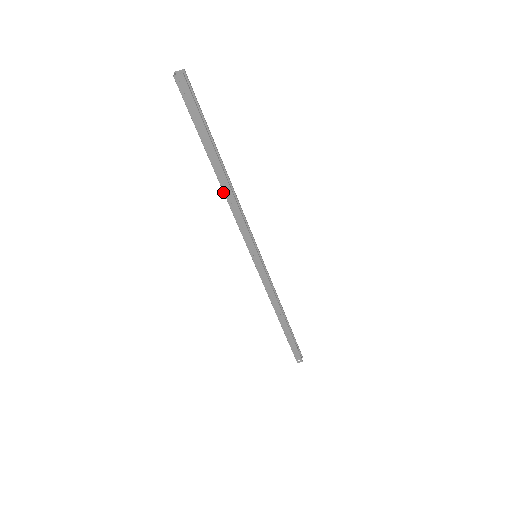
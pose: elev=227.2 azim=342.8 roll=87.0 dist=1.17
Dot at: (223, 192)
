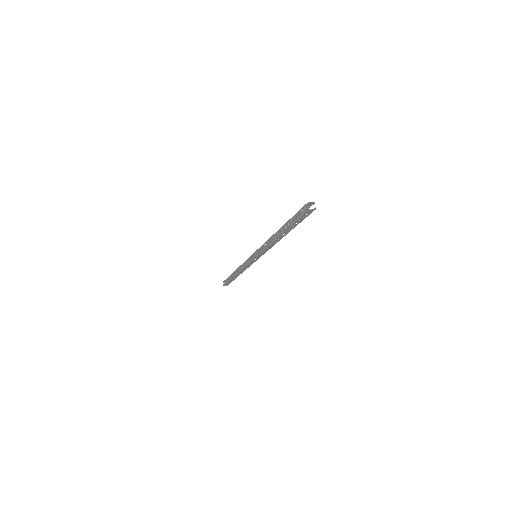
Dot at: (274, 241)
